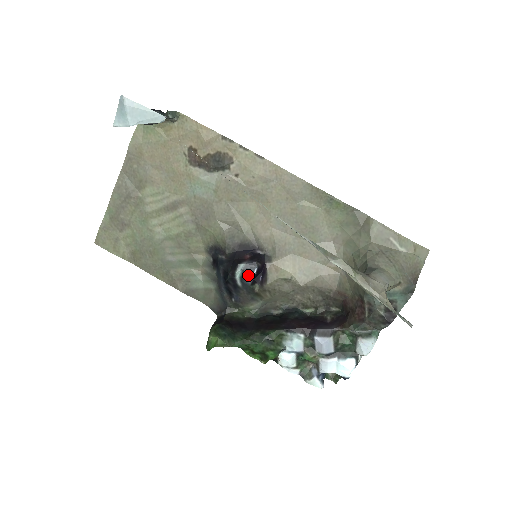
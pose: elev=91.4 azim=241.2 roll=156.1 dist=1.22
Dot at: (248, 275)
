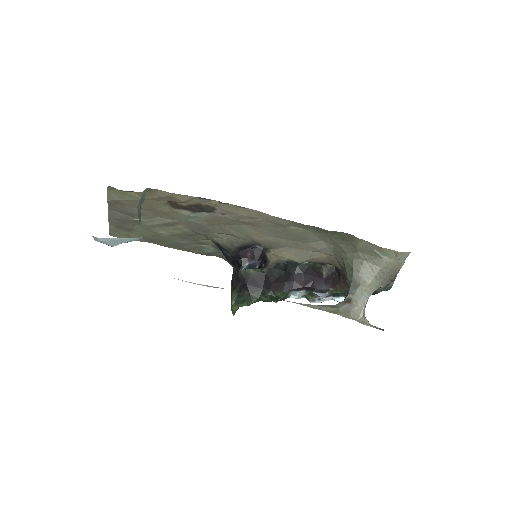
Dot at: occluded
